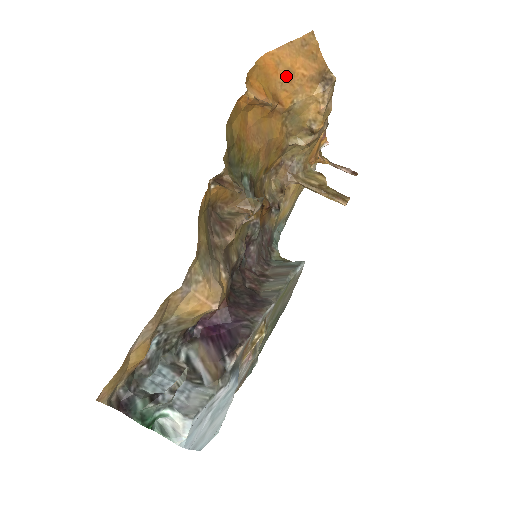
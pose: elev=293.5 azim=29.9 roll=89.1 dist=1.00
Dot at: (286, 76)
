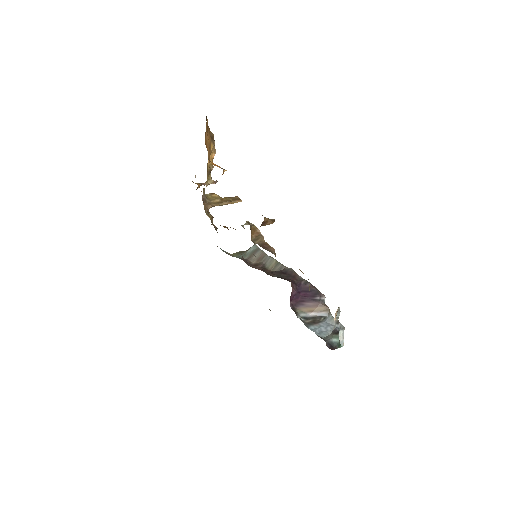
Dot at: occluded
